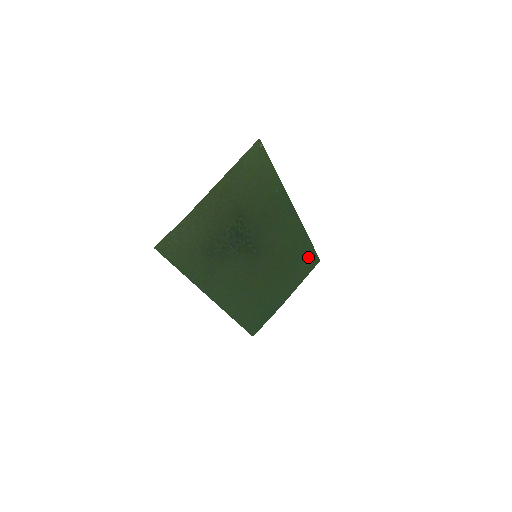
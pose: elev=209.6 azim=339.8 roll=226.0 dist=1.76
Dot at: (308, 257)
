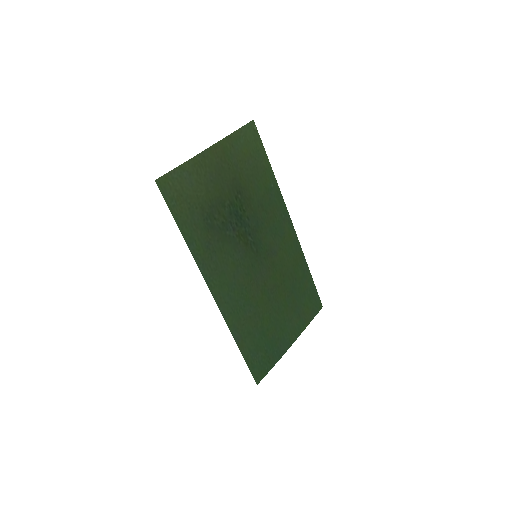
Dot at: (309, 293)
